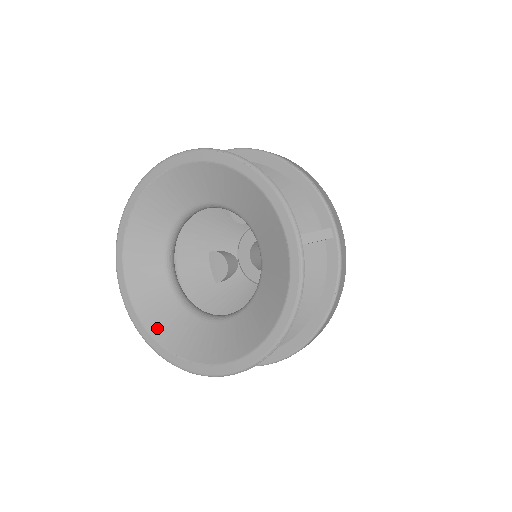
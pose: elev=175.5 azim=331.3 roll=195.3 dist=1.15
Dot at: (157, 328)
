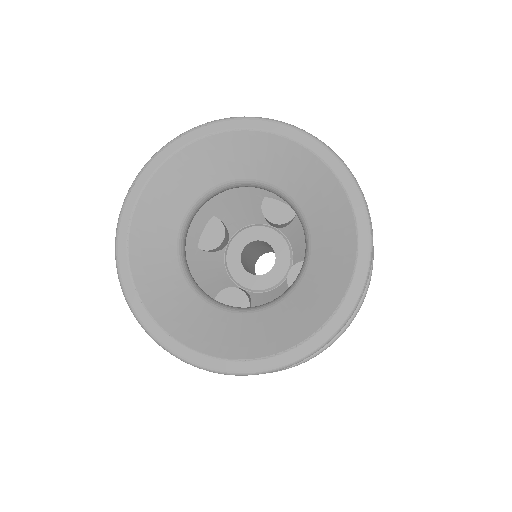
Dot at: (258, 348)
